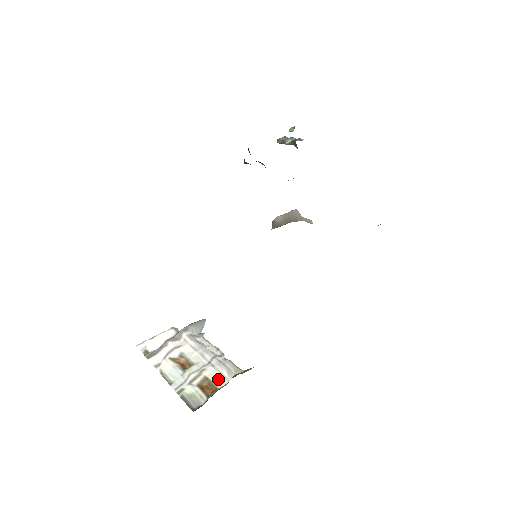
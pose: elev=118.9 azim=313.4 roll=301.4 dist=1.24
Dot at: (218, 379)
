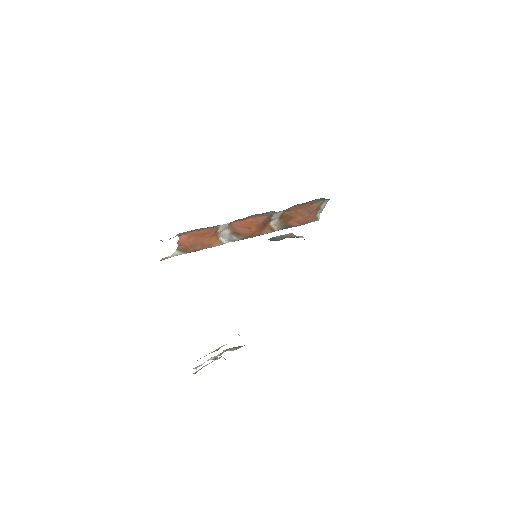
Dot at: occluded
